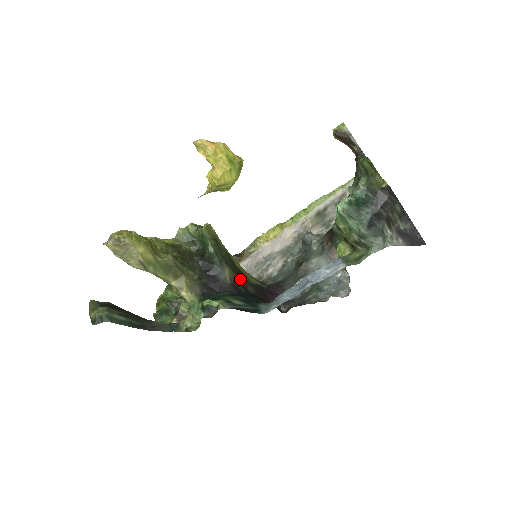
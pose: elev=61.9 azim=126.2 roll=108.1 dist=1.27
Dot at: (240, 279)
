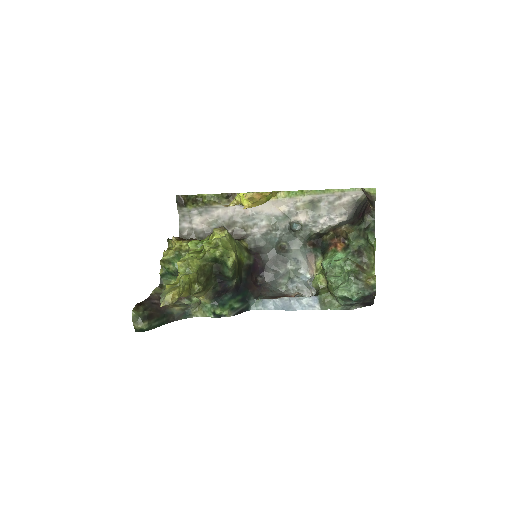
Dot at: (240, 275)
